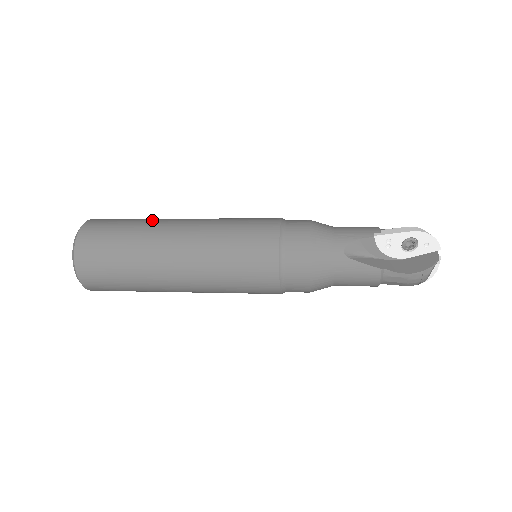
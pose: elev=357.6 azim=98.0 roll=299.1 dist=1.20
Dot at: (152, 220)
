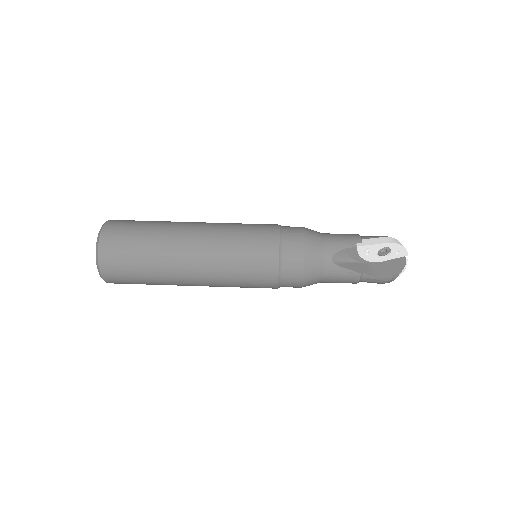
Dot at: (165, 225)
